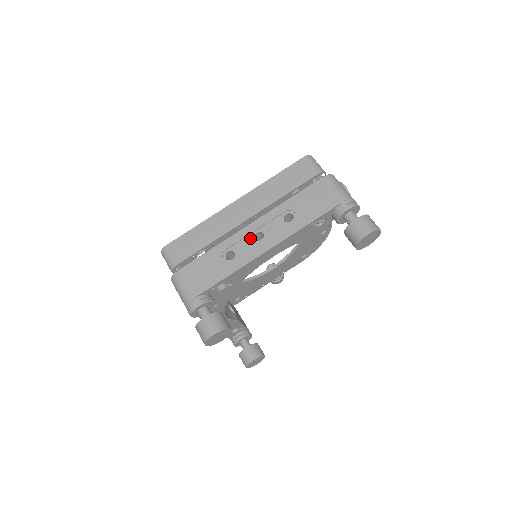
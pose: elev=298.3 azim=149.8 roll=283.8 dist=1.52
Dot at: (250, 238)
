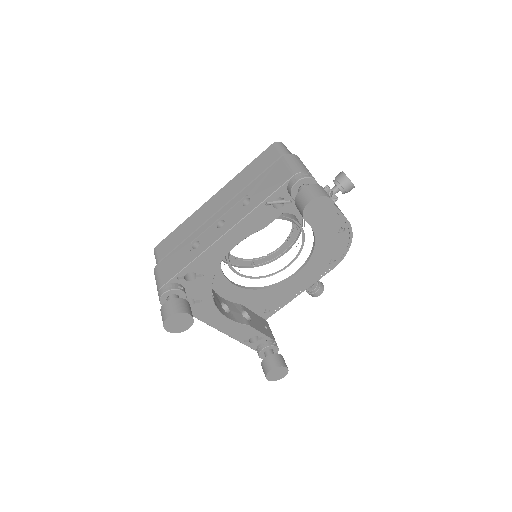
Dot at: (213, 227)
